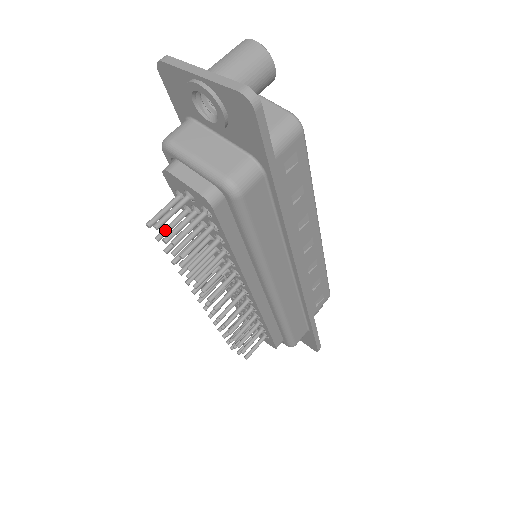
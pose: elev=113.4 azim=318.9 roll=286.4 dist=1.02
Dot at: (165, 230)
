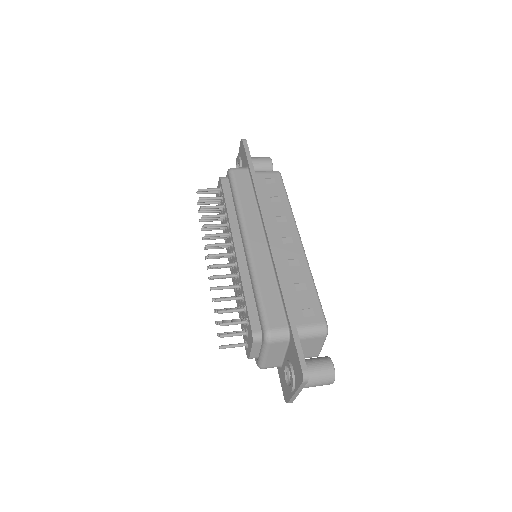
Dot at: occluded
